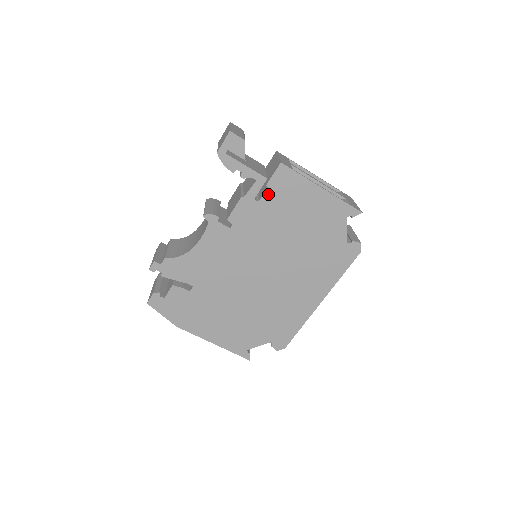
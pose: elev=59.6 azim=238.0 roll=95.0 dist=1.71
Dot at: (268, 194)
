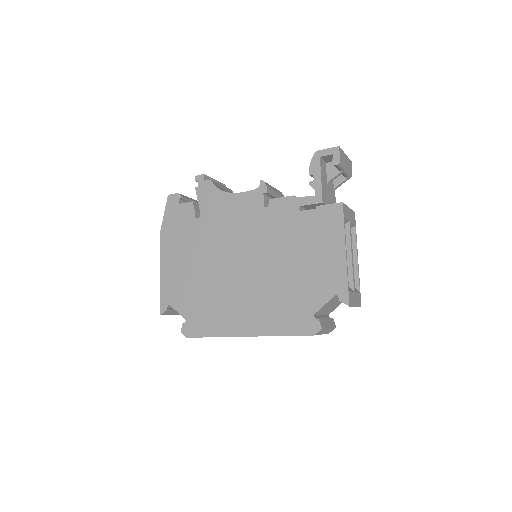
Dot at: (311, 213)
